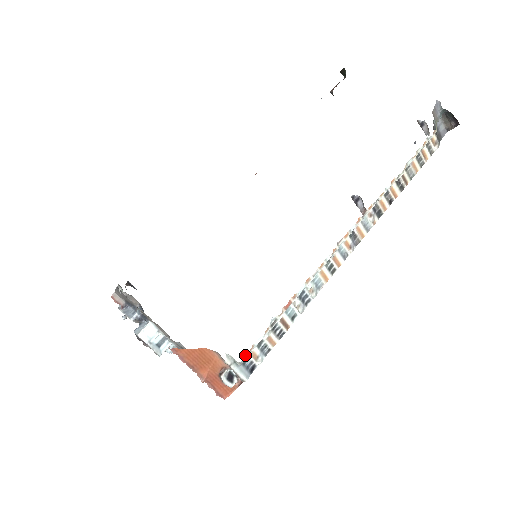
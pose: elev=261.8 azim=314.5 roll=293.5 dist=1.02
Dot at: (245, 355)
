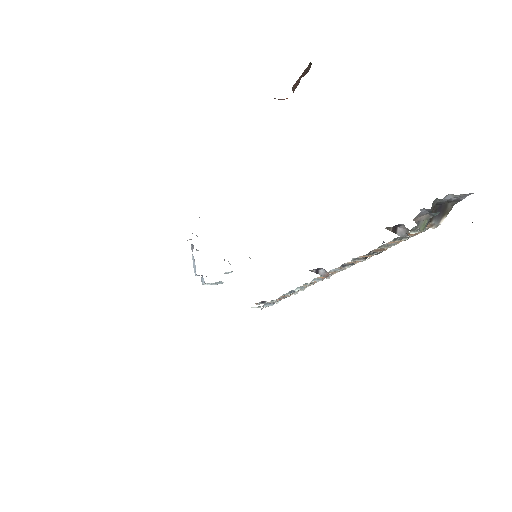
Dot at: (262, 308)
